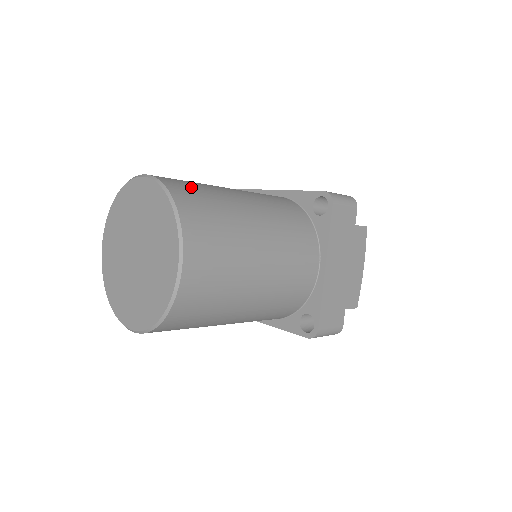
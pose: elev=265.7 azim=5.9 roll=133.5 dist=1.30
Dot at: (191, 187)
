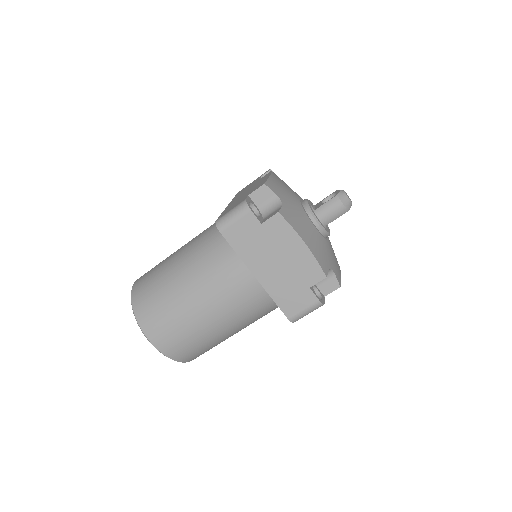
Dot at: (146, 282)
